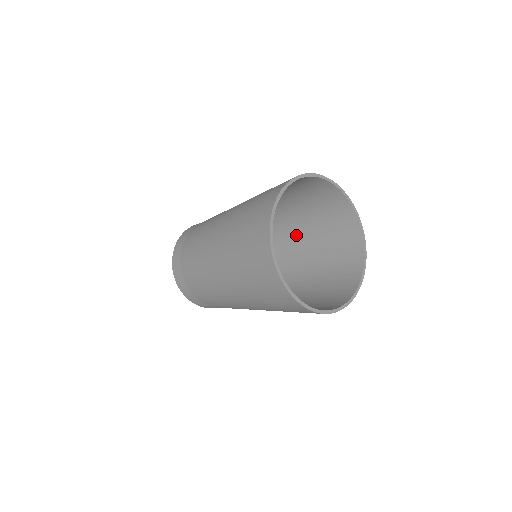
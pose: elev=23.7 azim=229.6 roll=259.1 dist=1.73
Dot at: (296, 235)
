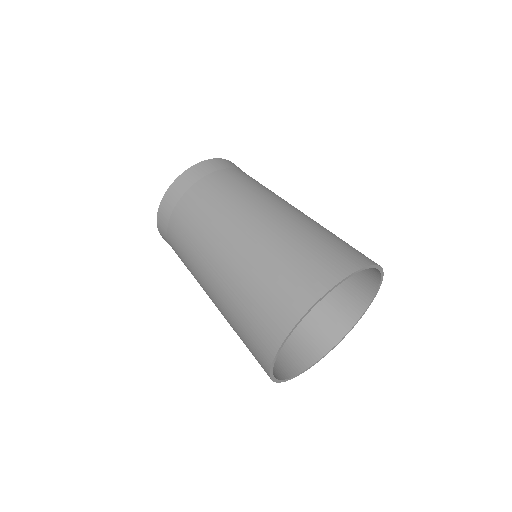
Dot at: occluded
